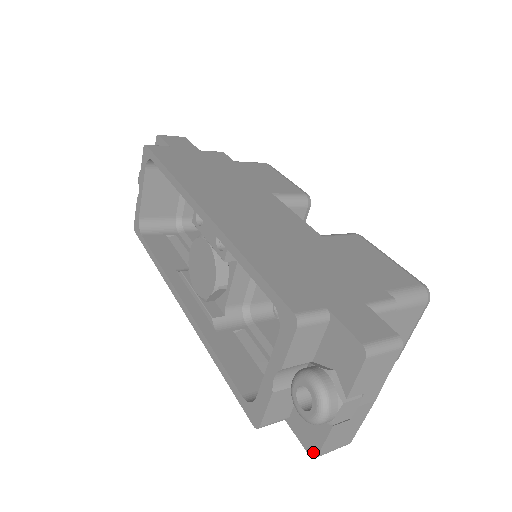
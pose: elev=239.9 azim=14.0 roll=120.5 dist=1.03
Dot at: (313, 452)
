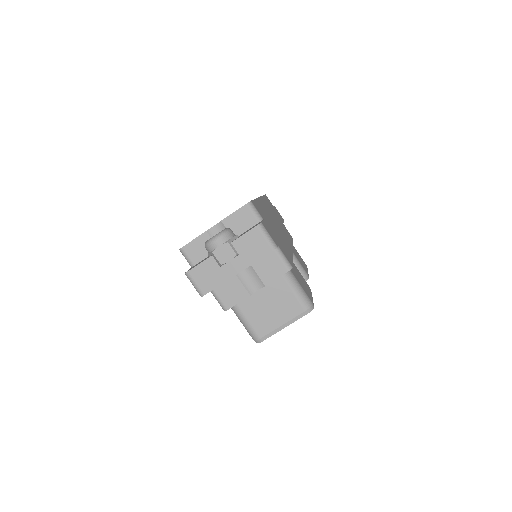
Dot at: (189, 270)
